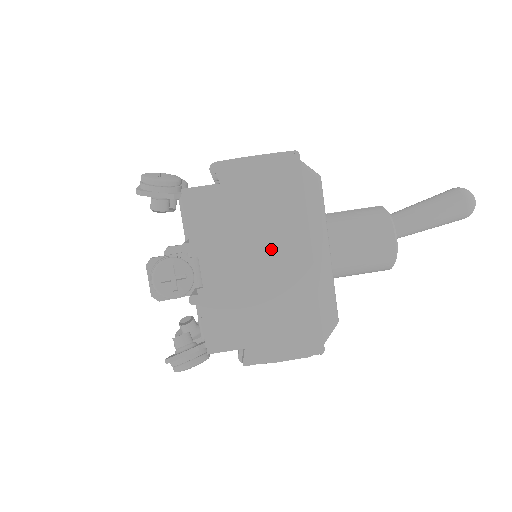
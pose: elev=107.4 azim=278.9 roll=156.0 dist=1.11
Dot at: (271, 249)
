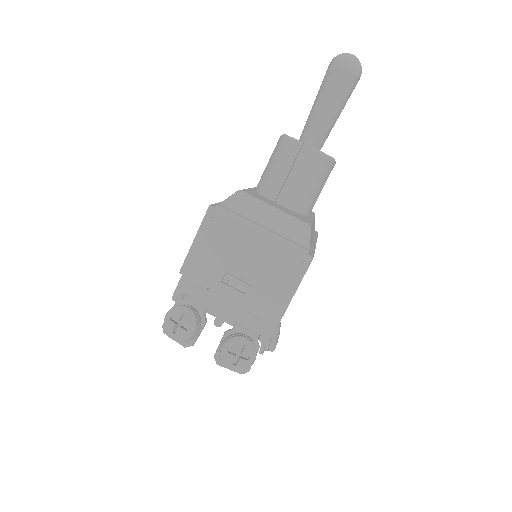
Dot at: occluded
